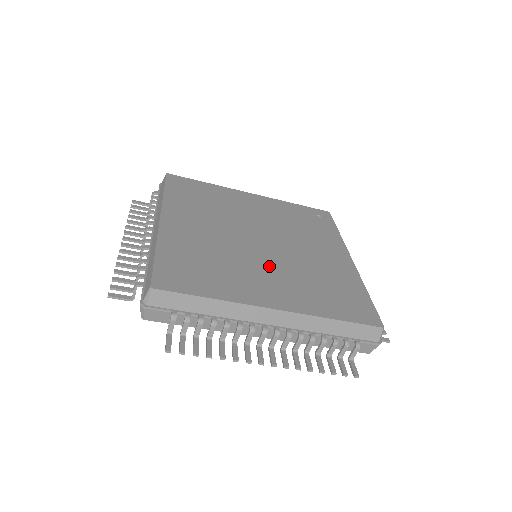
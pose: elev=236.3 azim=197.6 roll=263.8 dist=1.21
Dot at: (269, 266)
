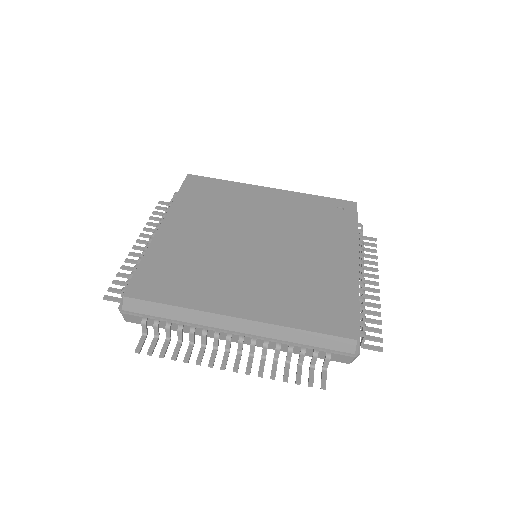
Dot at: (252, 270)
